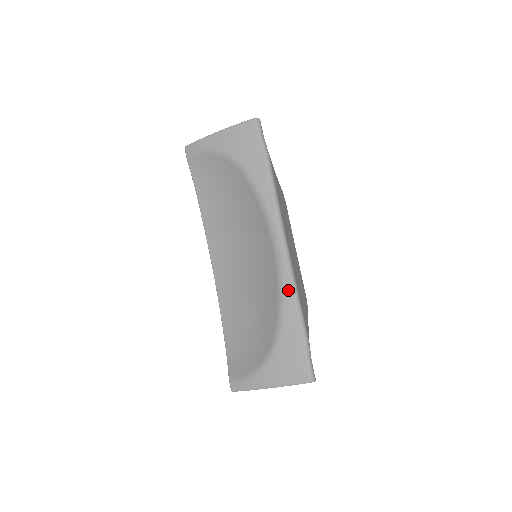
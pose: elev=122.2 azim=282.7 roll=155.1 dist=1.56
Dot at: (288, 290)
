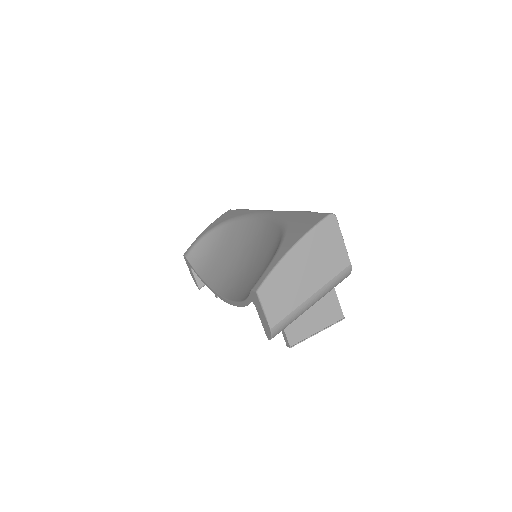
Dot at: (281, 213)
